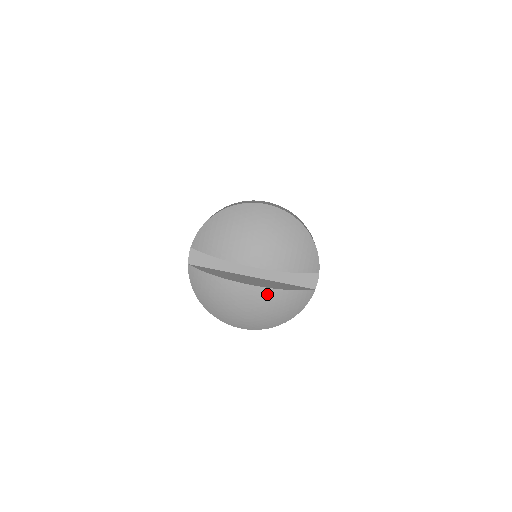
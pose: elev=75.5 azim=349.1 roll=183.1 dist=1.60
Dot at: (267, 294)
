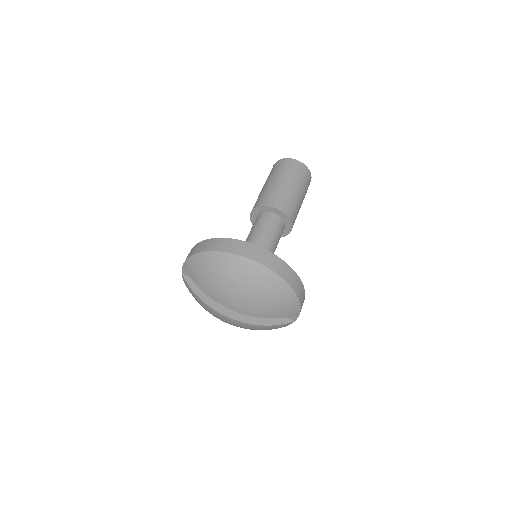
Dot at: (245, 325)
